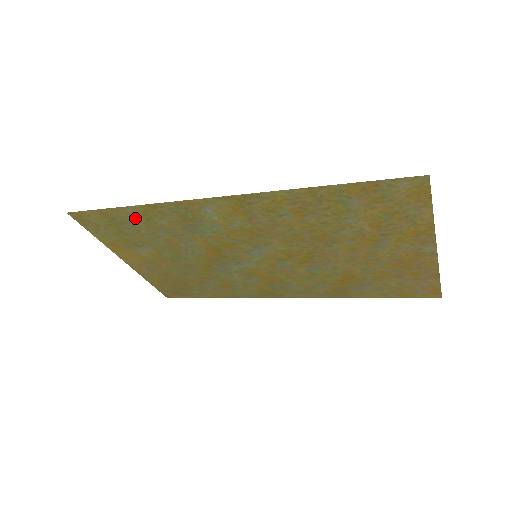
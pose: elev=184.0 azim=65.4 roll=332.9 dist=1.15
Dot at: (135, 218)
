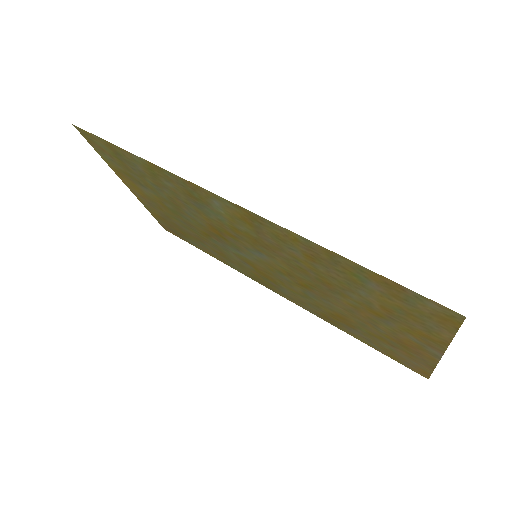
Dot at: (141, 166)
